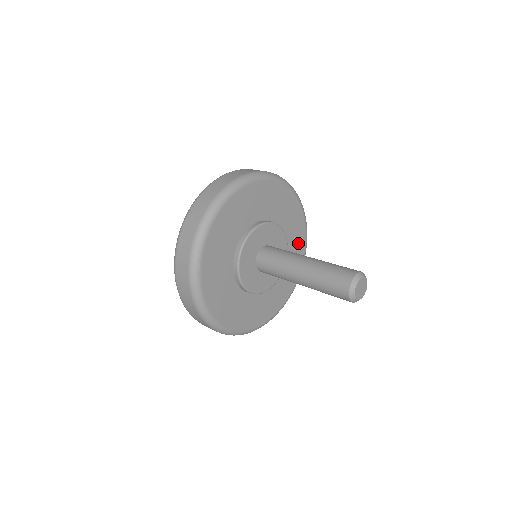
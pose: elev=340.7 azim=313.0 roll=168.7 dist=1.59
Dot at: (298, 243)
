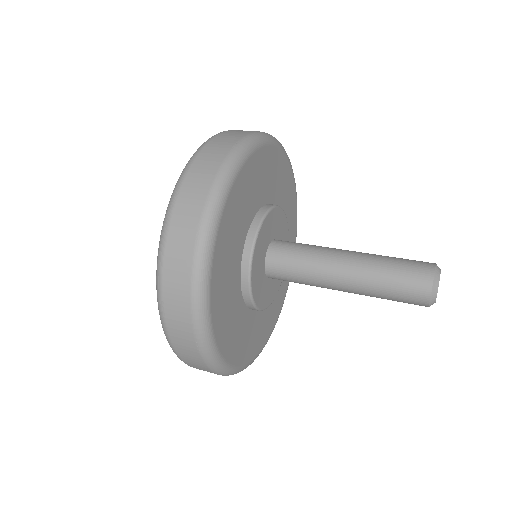
Dot at: (282, 289)
